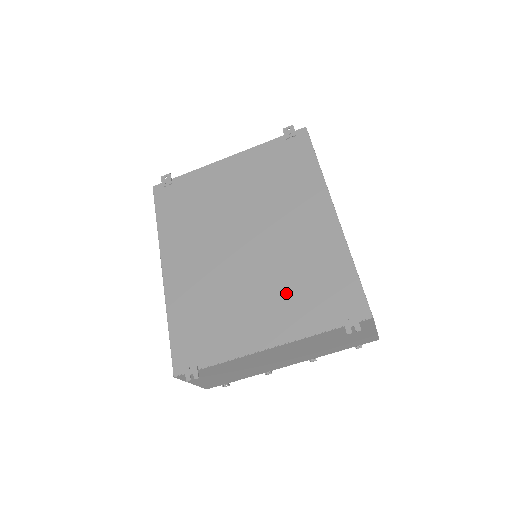
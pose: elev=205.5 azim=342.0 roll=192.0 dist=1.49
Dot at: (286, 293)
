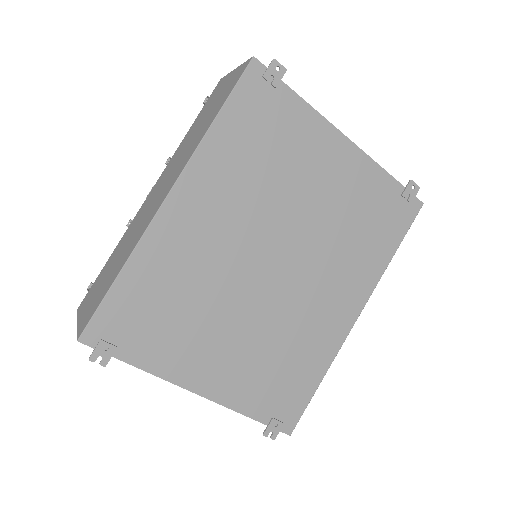
Dot at: (256, 355)
